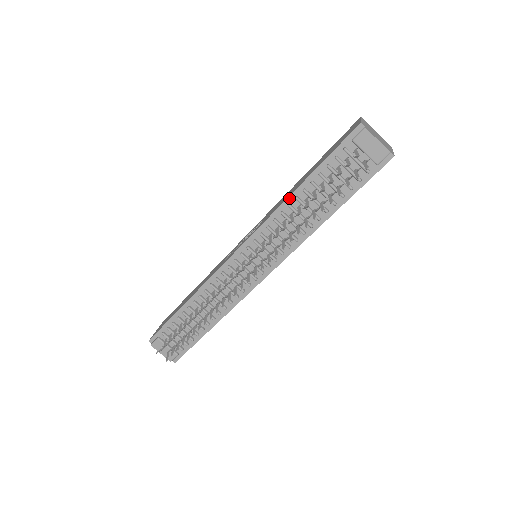
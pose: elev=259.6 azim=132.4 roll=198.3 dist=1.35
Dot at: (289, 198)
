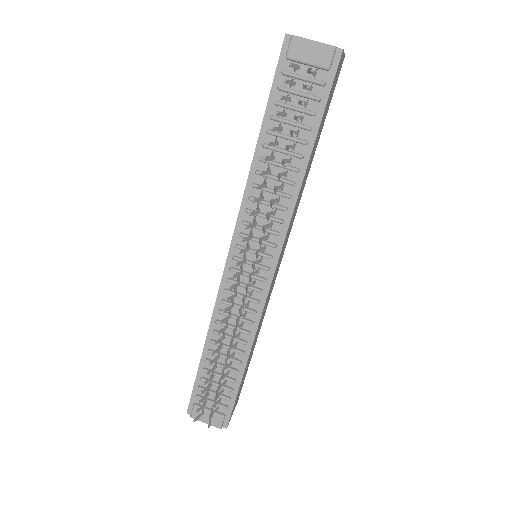
Dot at: (253, 164)
